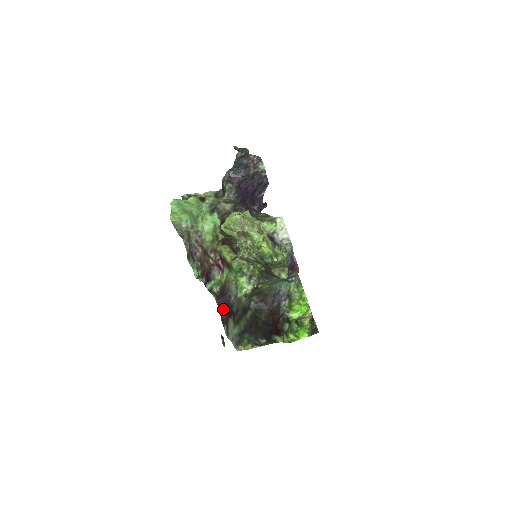
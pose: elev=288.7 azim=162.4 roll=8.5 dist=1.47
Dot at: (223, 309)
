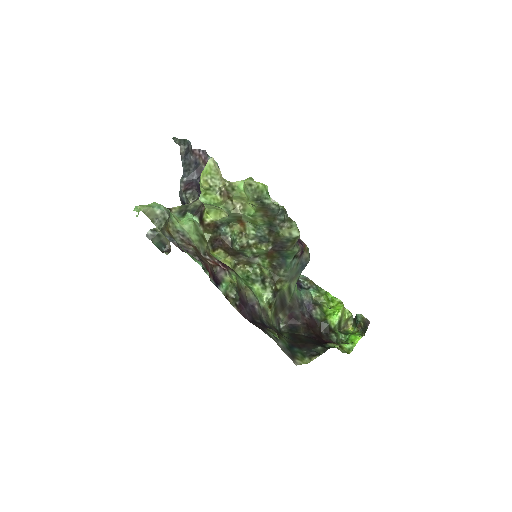
Dot at: (253, 321)
